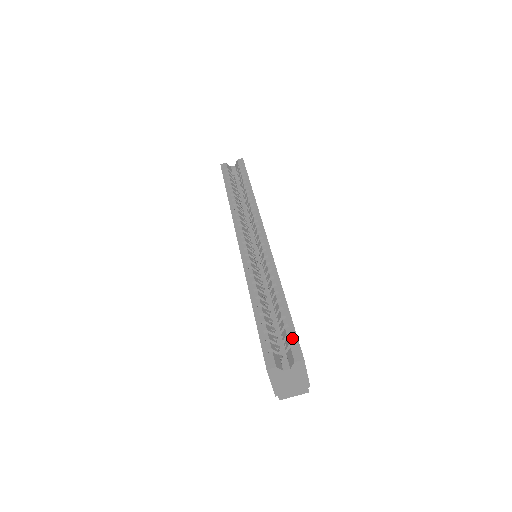
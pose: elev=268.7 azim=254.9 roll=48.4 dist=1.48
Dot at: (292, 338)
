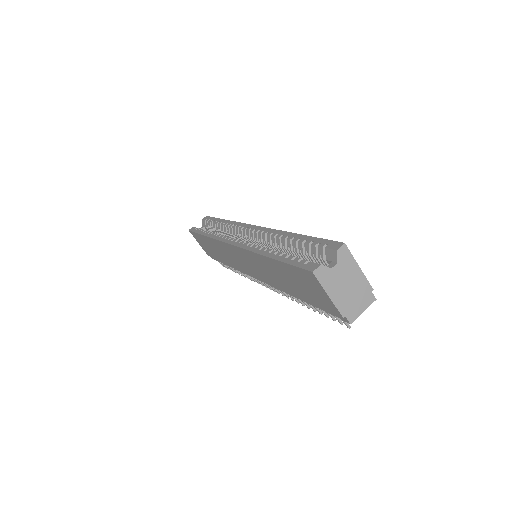
Dot at: (322, 243)
